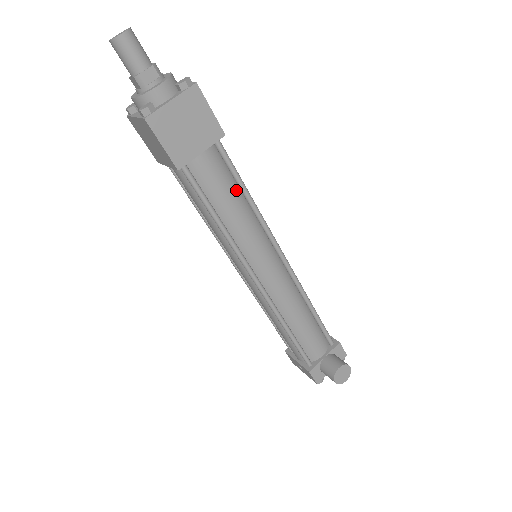
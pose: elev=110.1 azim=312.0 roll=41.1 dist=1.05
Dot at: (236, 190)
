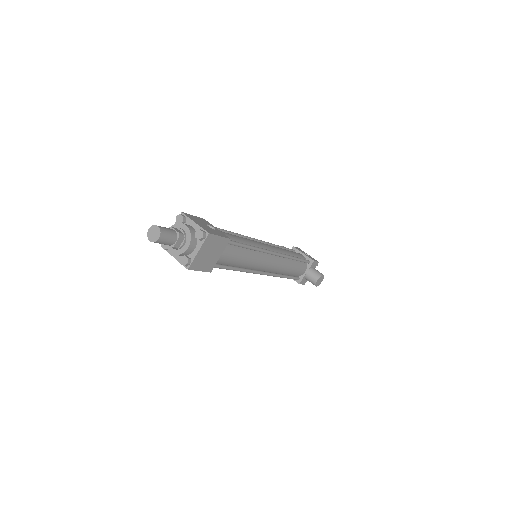
Dot at: (241, 250)
